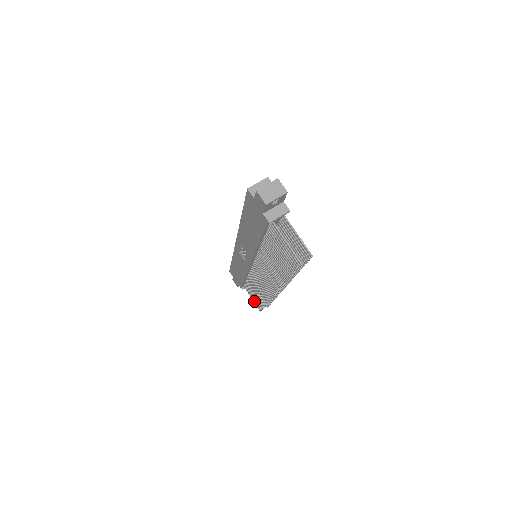
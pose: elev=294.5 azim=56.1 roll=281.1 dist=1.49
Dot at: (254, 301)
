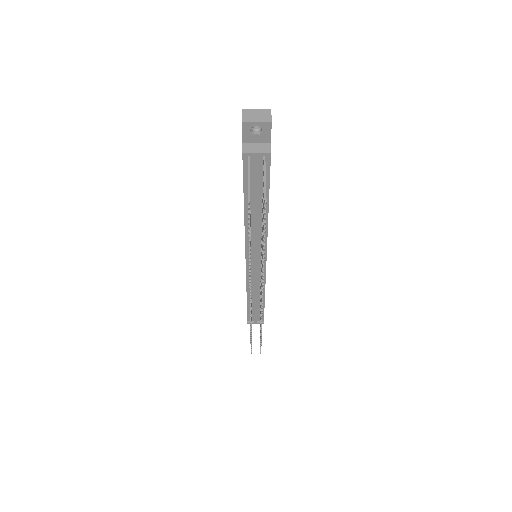
Dot at: occluded
